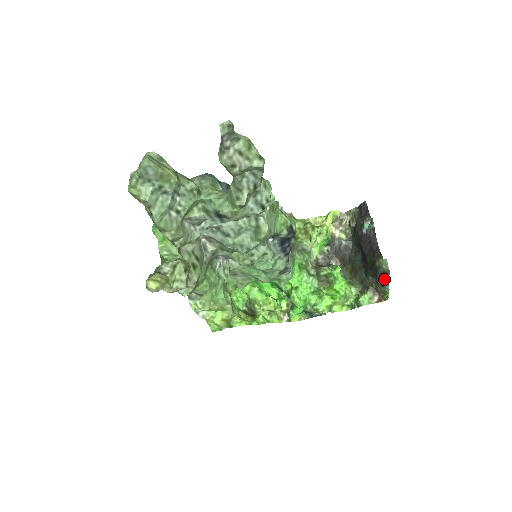
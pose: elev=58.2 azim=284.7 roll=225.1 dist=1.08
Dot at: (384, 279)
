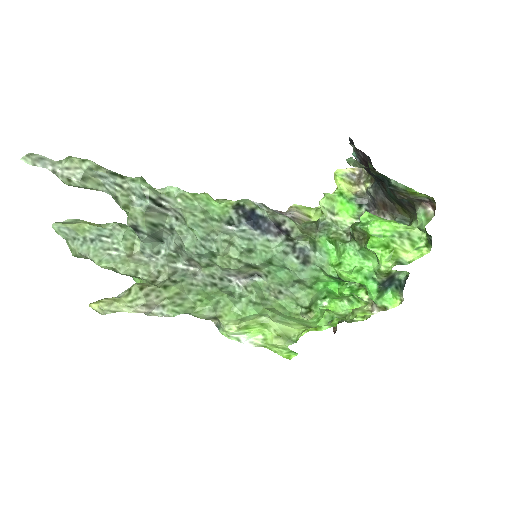
Dot at: (386, 179)
